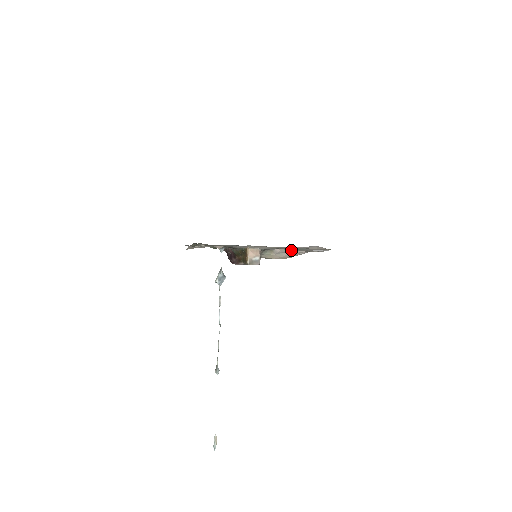
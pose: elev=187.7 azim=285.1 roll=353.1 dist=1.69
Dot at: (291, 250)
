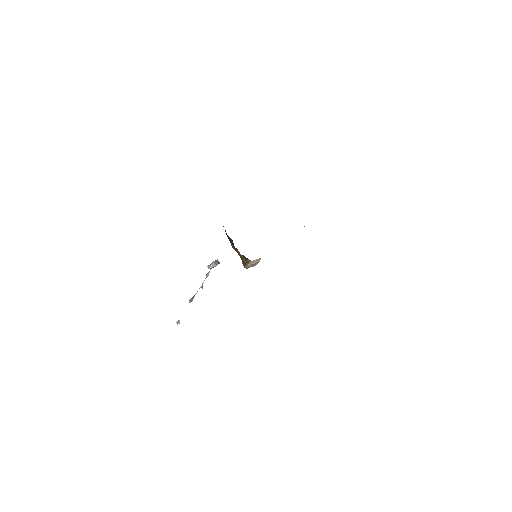
Dot at: occluded
